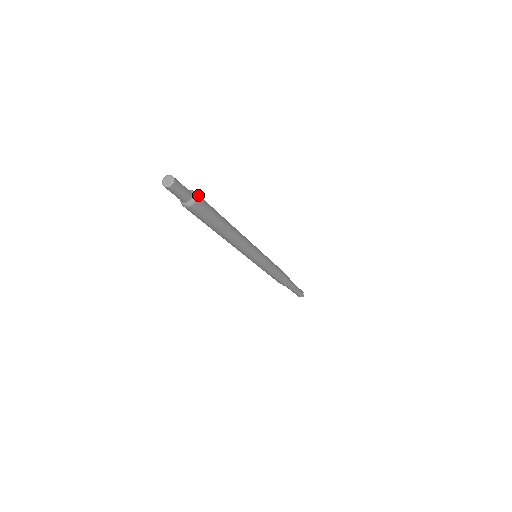
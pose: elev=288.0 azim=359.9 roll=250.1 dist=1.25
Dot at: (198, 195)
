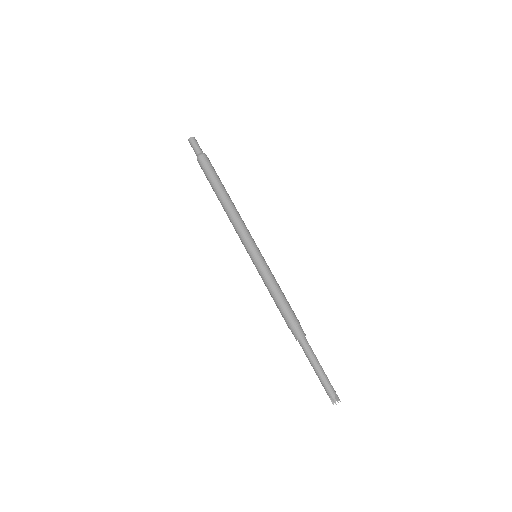
Dot at: (206, 156)
